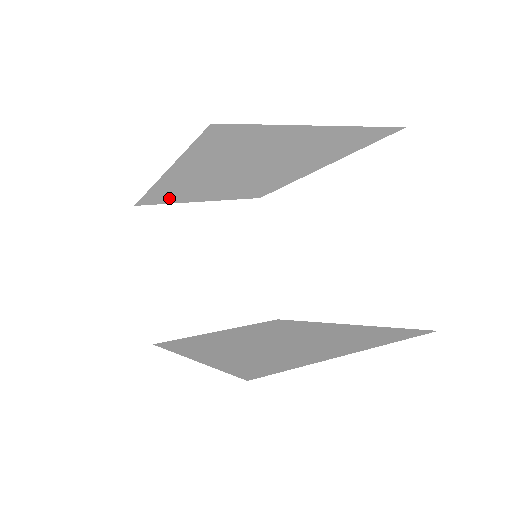
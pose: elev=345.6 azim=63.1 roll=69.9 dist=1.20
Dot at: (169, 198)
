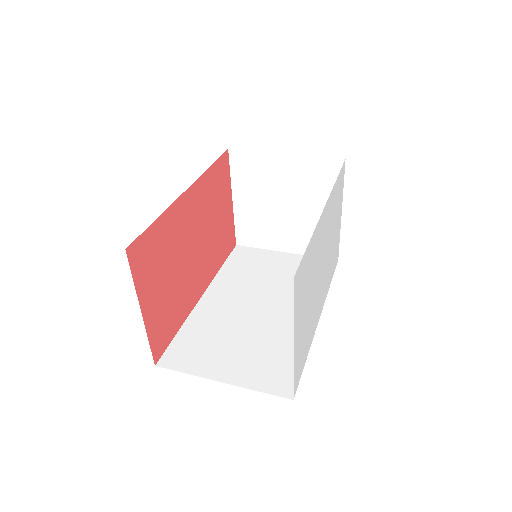
Dot at: occluded
